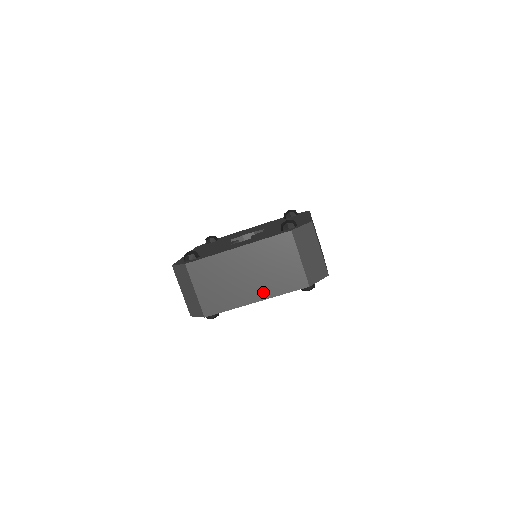
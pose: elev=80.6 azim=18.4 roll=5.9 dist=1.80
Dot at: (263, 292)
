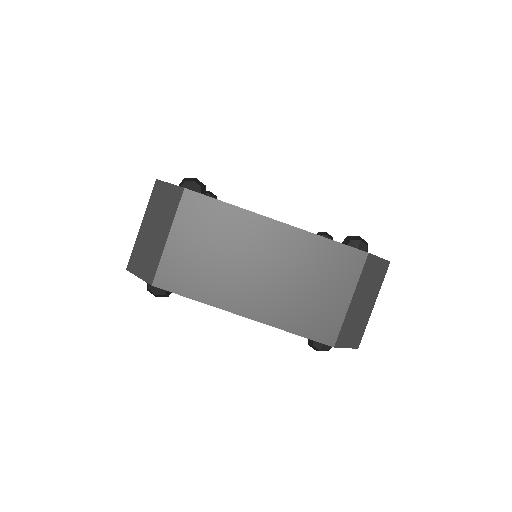
Dot at: (265, 309)
